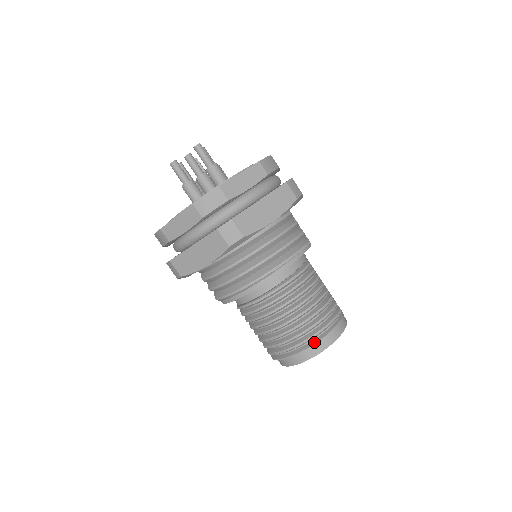
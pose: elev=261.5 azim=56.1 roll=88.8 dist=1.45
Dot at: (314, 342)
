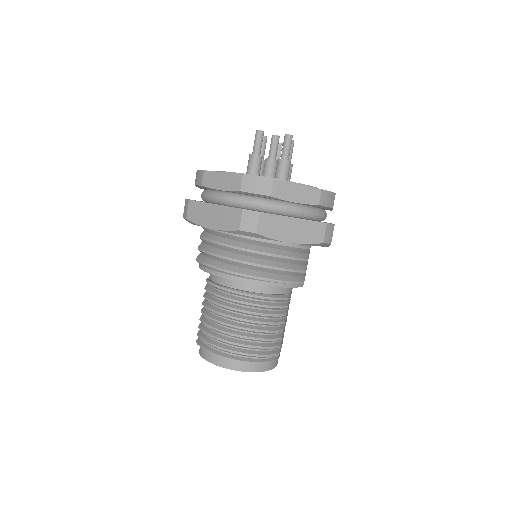
Dot at: (236, 358)
